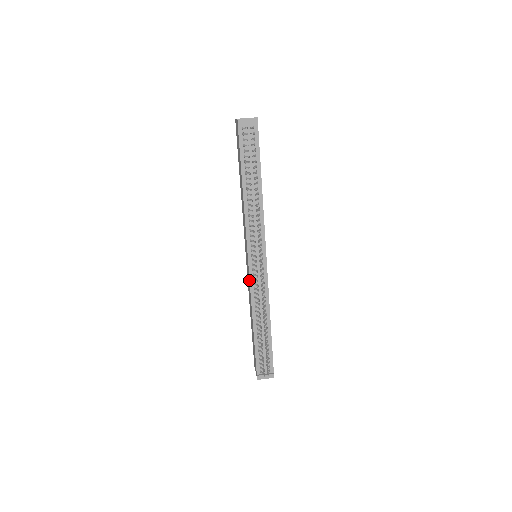
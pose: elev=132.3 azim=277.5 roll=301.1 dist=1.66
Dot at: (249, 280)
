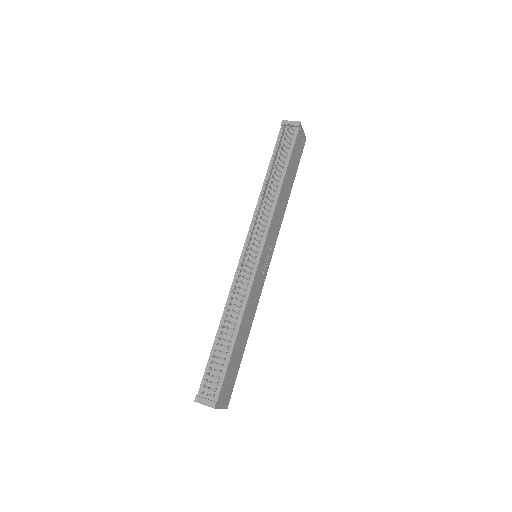
Dot at: (236, 272)
